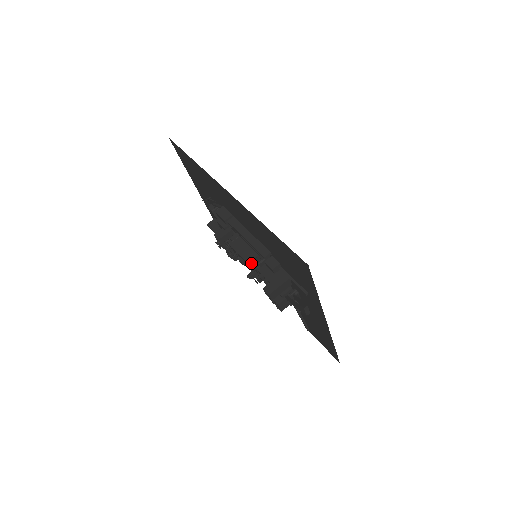
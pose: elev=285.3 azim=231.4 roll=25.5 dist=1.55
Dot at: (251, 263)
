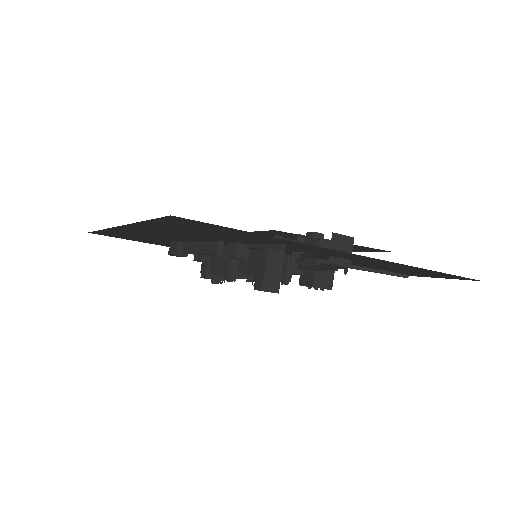
Dot at: (226, 273)
